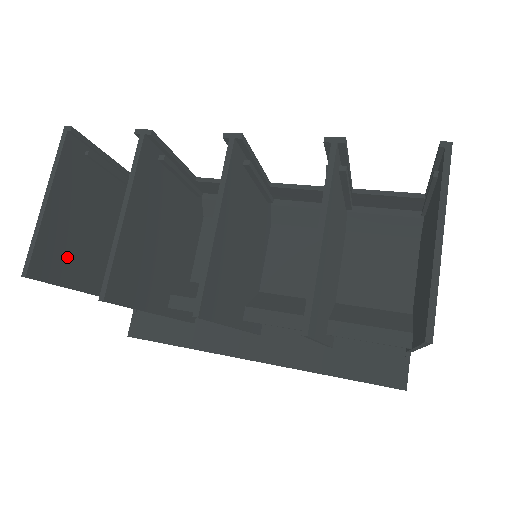
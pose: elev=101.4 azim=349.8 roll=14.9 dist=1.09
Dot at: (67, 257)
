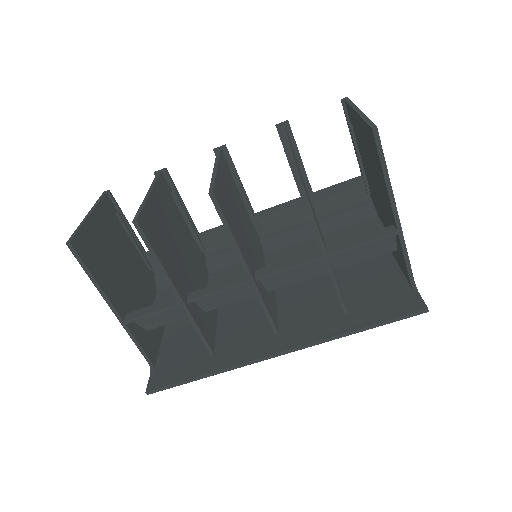
Dot at: (99, 262)
